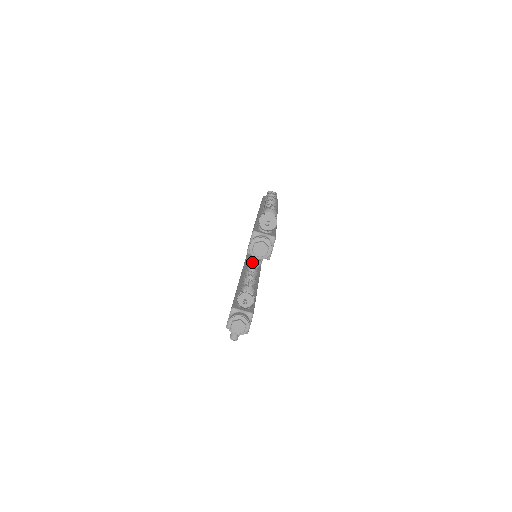
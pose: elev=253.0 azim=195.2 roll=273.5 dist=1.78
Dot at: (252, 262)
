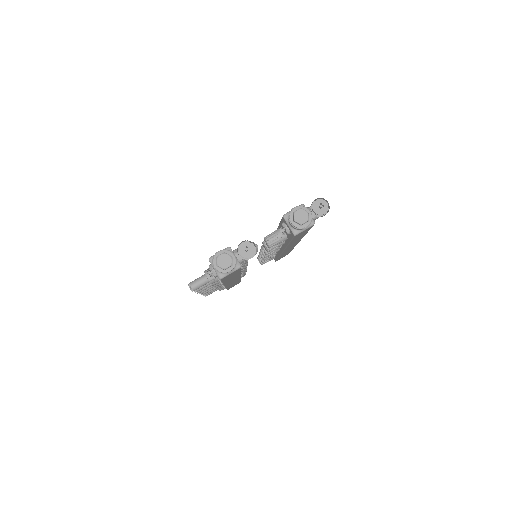
Dot at: (268, 238)
